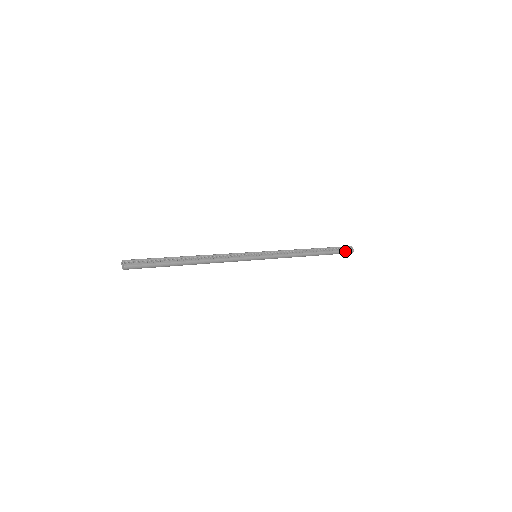
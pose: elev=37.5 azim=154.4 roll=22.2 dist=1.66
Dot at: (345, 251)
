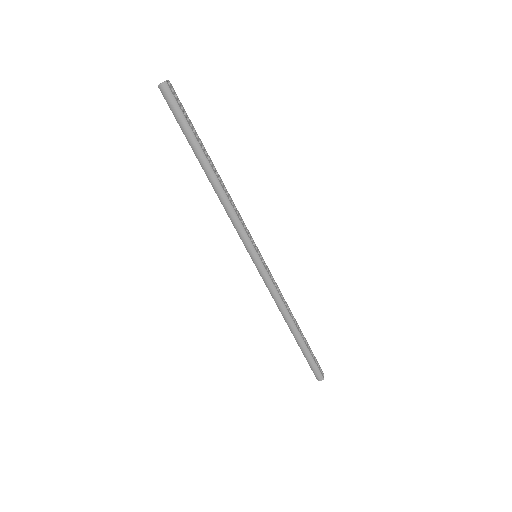
Dot at: (318, 368)
